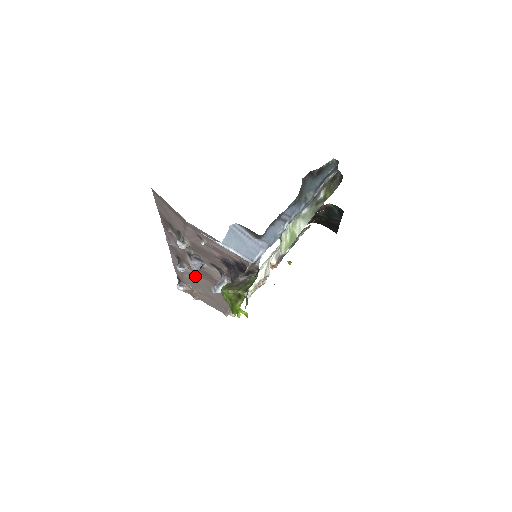
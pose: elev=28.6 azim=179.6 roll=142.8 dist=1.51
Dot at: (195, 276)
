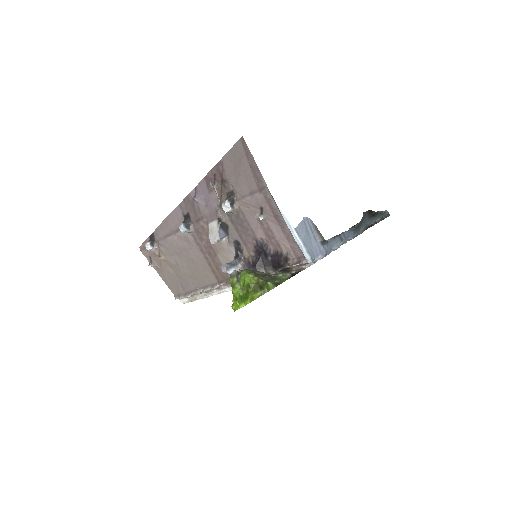
Dot at: (188, 243)
